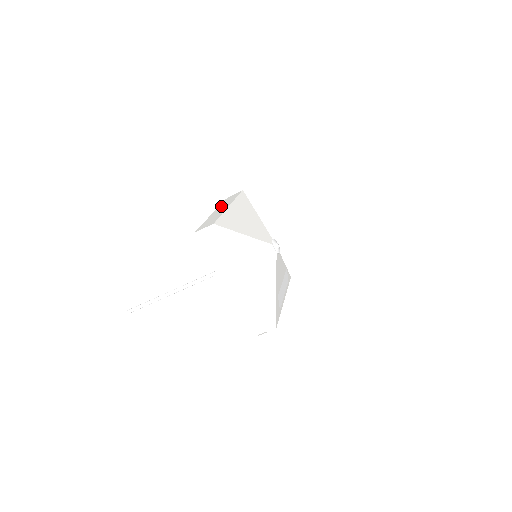
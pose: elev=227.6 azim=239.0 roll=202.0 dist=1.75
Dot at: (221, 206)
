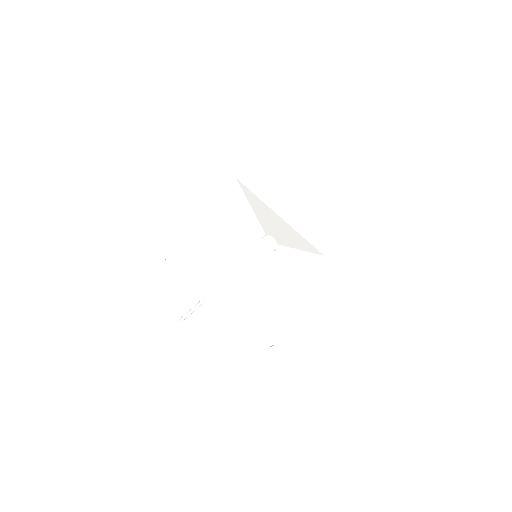
Dot at: occluded
